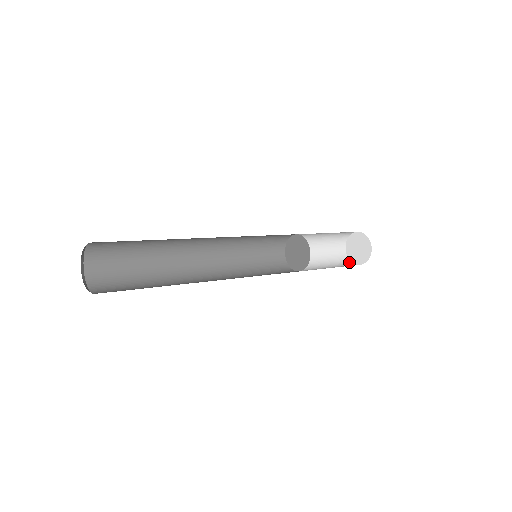
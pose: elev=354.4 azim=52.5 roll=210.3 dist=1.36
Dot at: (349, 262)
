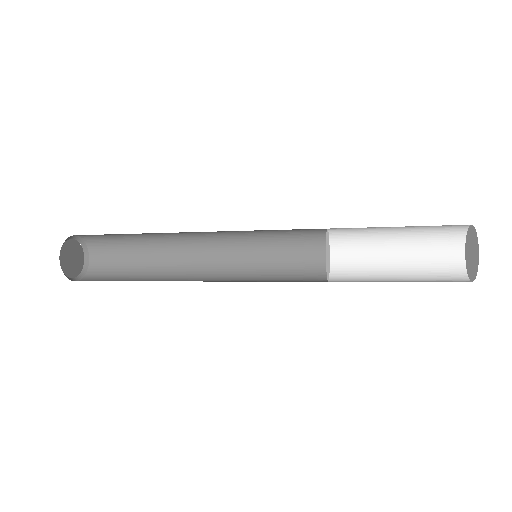
Dot at: (459, 262)
